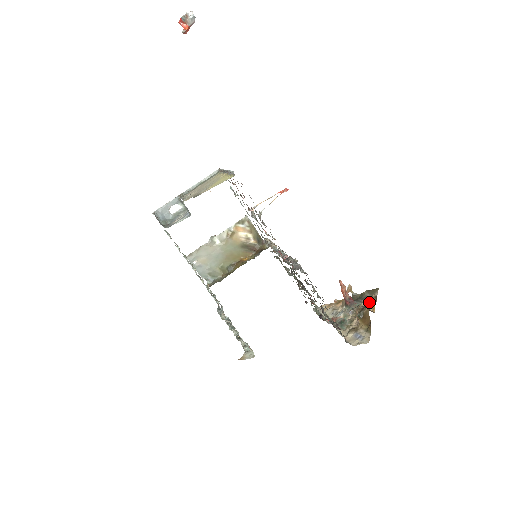
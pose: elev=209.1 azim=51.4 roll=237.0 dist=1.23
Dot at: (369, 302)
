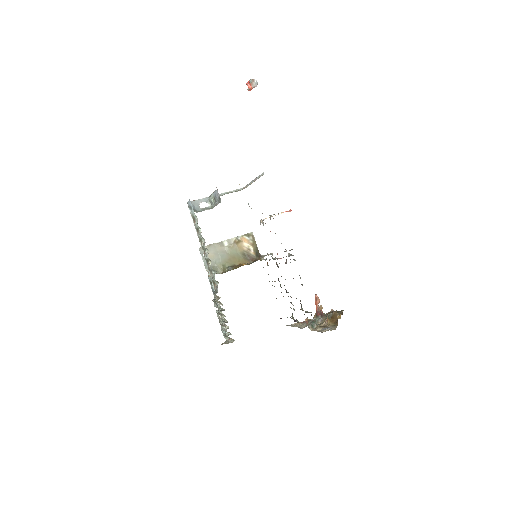
Dot at: occluded
